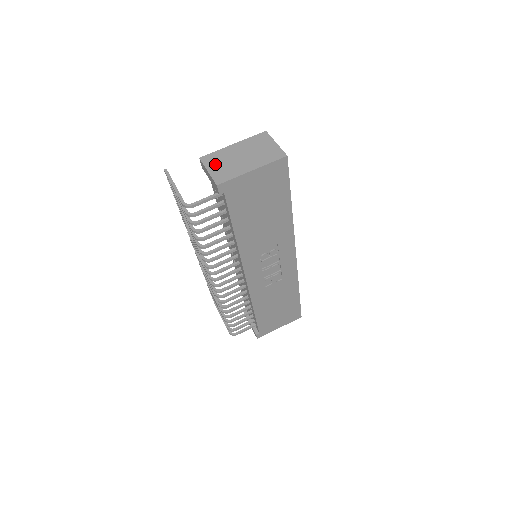
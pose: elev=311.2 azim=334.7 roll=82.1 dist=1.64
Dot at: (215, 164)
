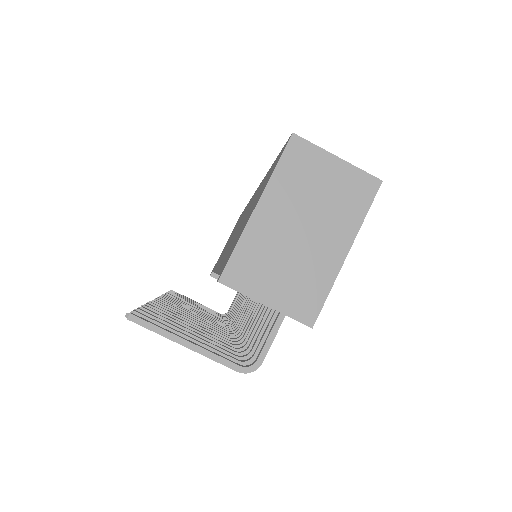
Dot at: (265, 280)
